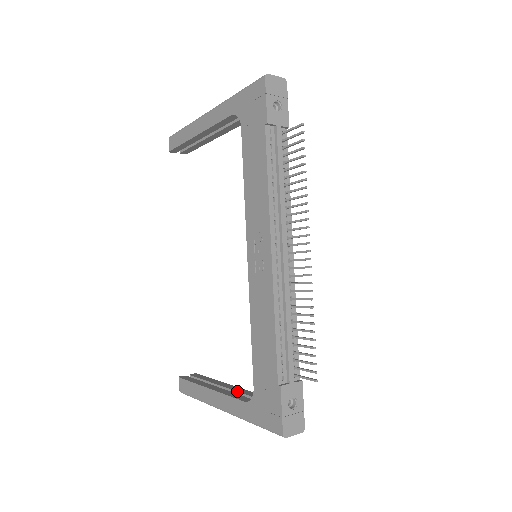
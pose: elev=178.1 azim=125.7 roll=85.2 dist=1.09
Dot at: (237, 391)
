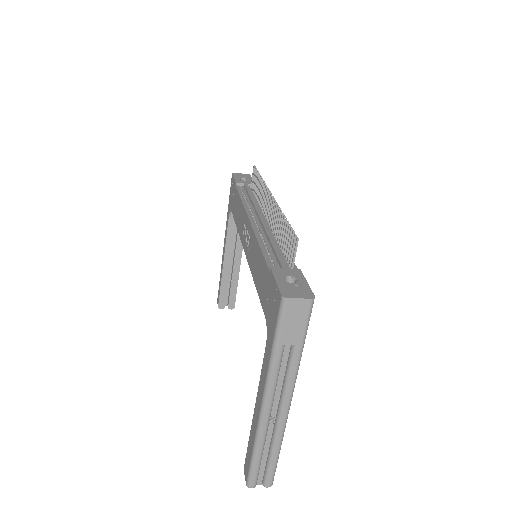
Dot at: occluded
